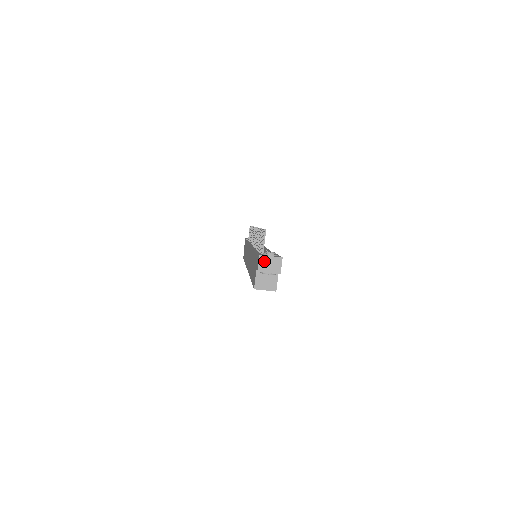
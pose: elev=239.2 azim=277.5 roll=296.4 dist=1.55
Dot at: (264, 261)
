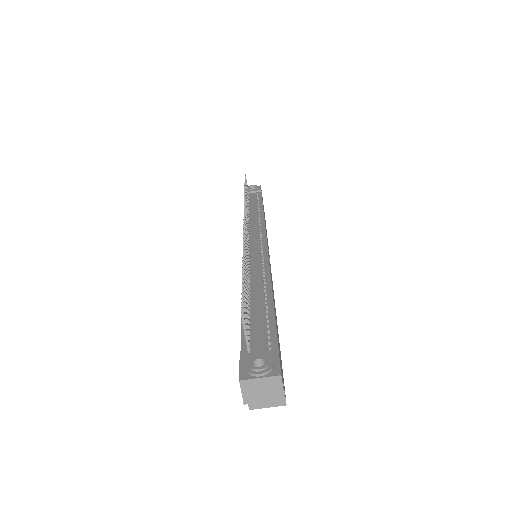
Dot at: (250, 387)
